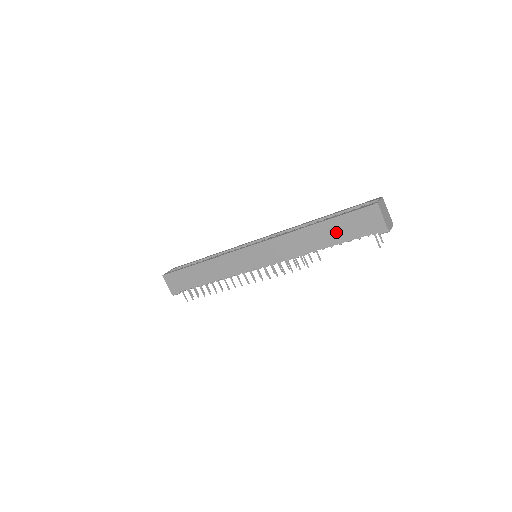
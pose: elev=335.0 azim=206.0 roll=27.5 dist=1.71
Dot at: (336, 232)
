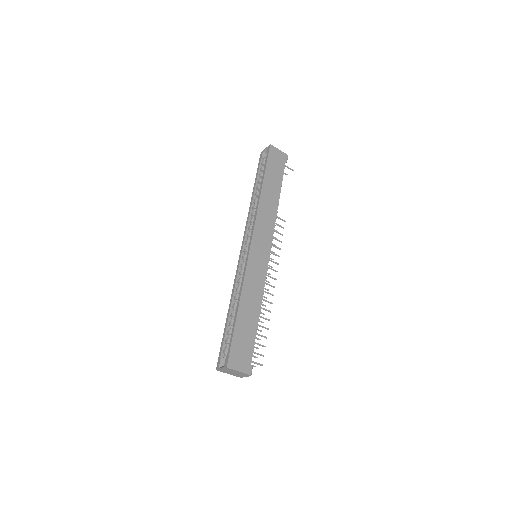
Dot at: (274, 179)
